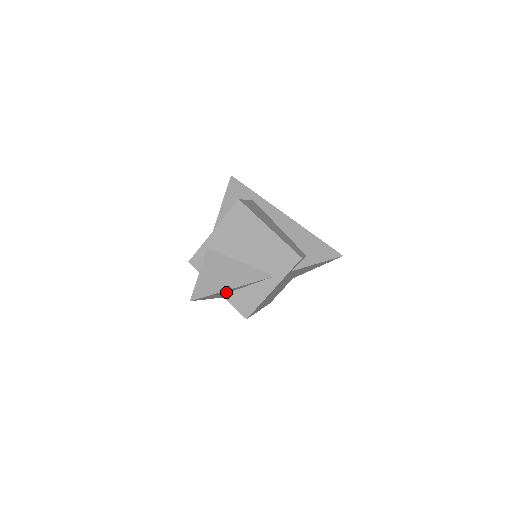
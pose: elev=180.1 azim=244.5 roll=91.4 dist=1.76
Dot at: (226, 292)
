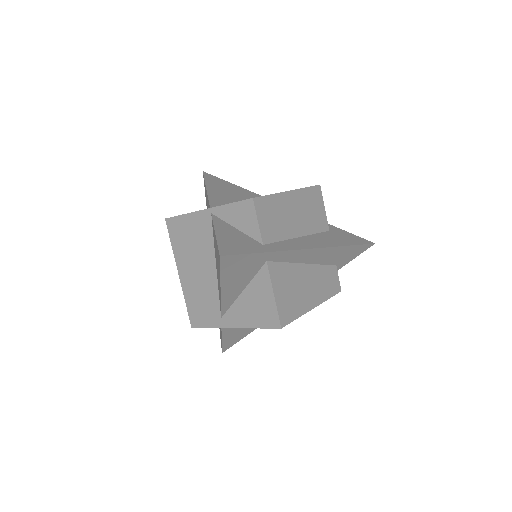
Dot at: occluded
